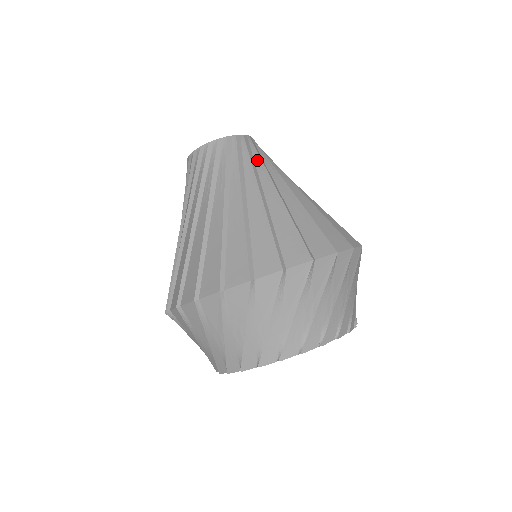
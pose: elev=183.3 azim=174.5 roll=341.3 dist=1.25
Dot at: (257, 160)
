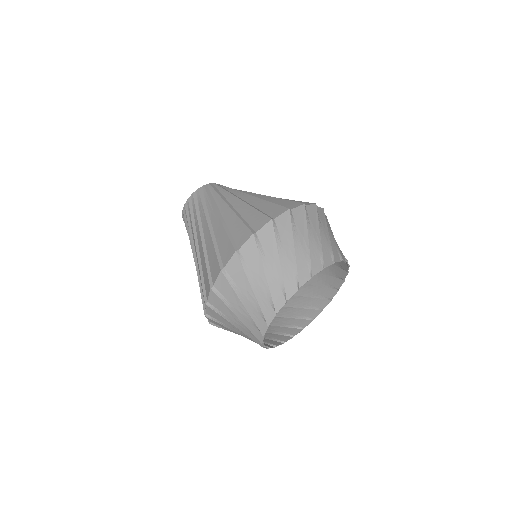
Dot at: occluded
